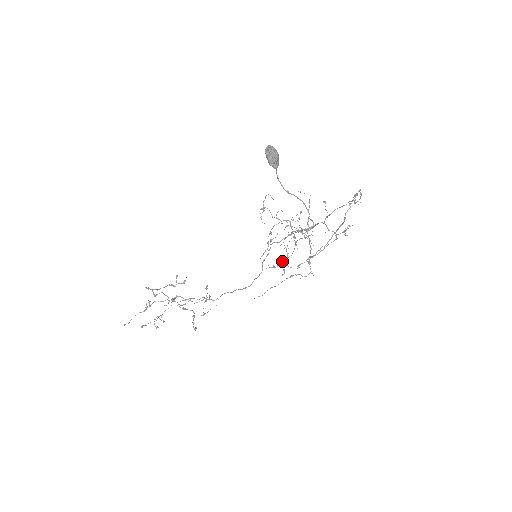
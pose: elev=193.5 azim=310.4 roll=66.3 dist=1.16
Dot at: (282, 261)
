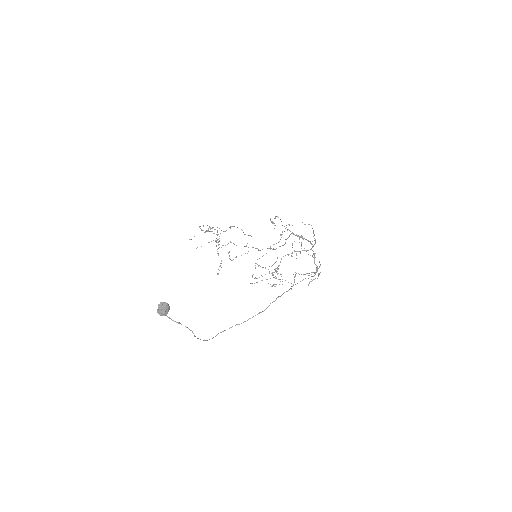
Dot at: occluded
